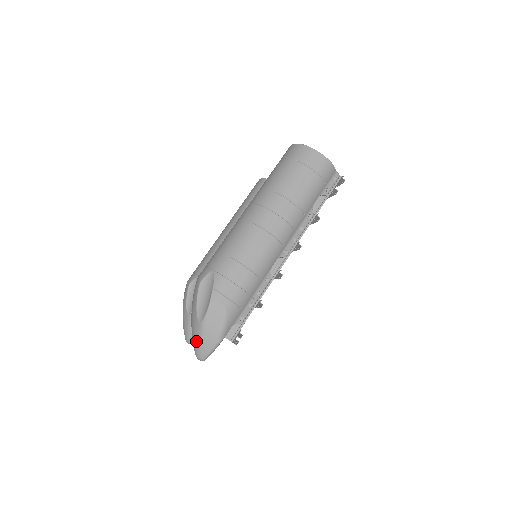
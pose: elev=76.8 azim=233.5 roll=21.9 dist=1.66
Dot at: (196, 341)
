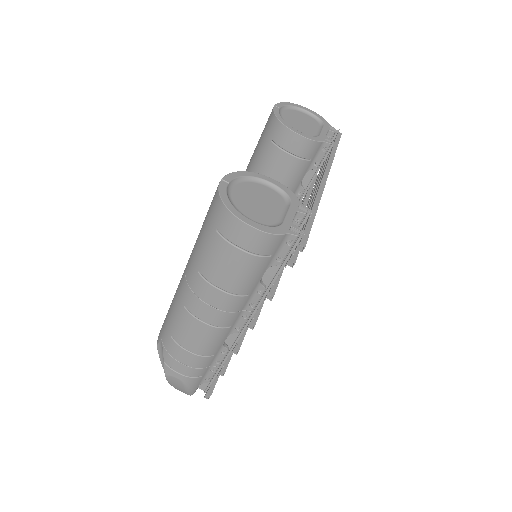
Dot at: occluded
